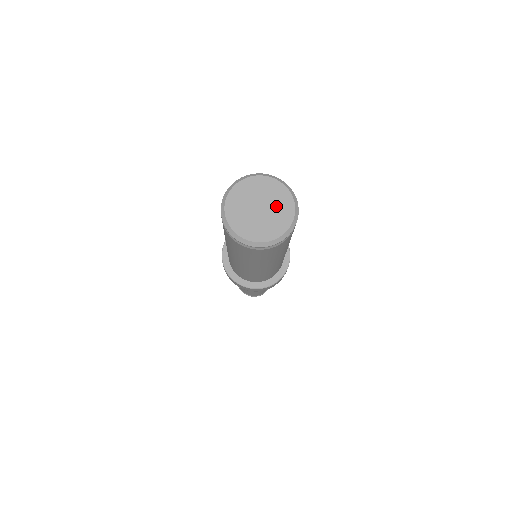
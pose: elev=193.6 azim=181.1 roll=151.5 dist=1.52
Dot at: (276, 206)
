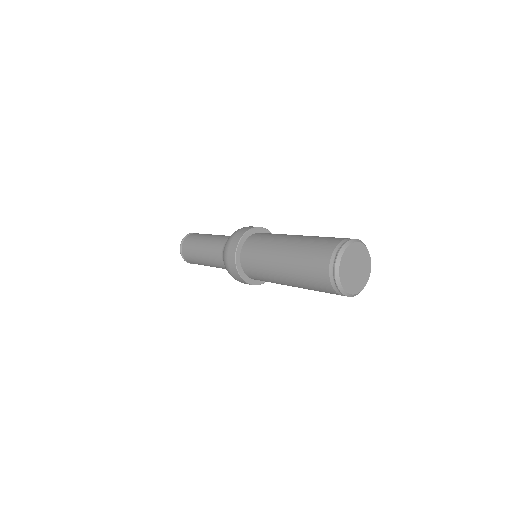
Dot at: (362, 274)
